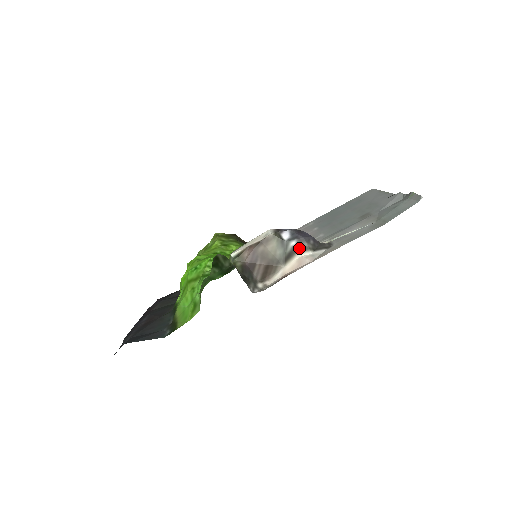
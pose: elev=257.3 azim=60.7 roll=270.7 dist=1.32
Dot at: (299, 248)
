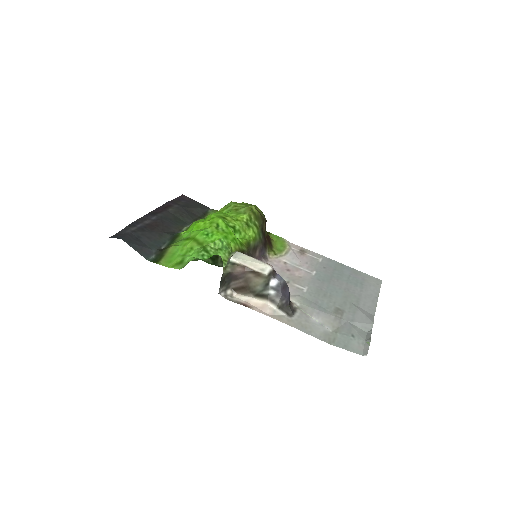
Dot at: (272, 298)
